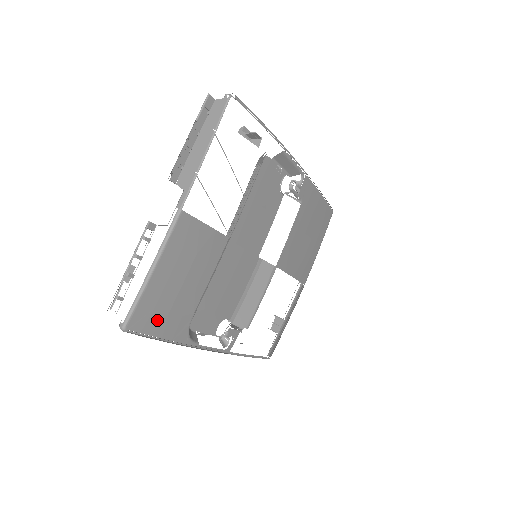
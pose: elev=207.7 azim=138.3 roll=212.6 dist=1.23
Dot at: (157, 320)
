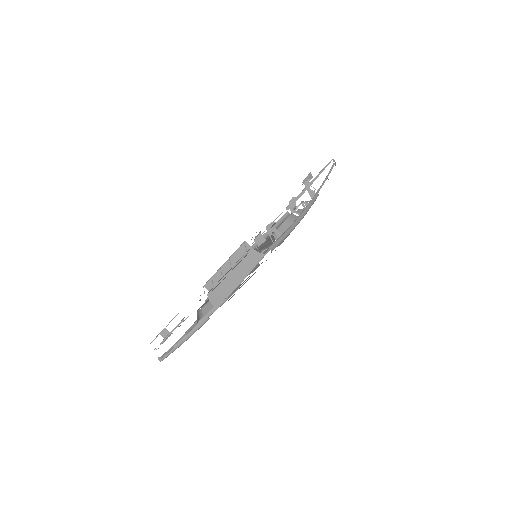
Dot at: occluded
